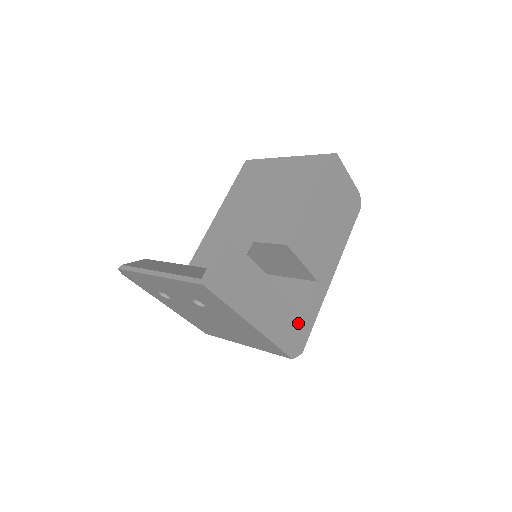
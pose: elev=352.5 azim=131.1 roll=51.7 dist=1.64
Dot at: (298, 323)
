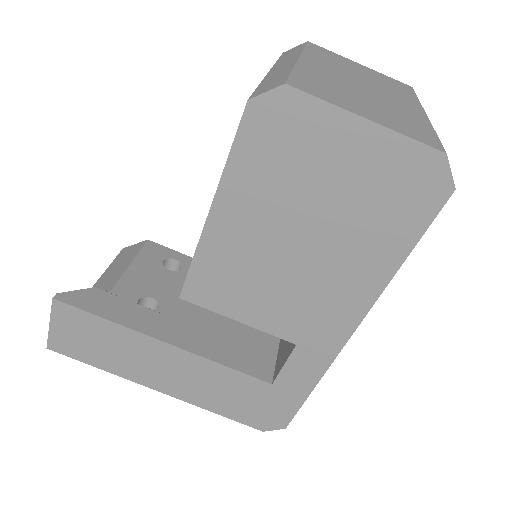
Dot at: (259, 394)
